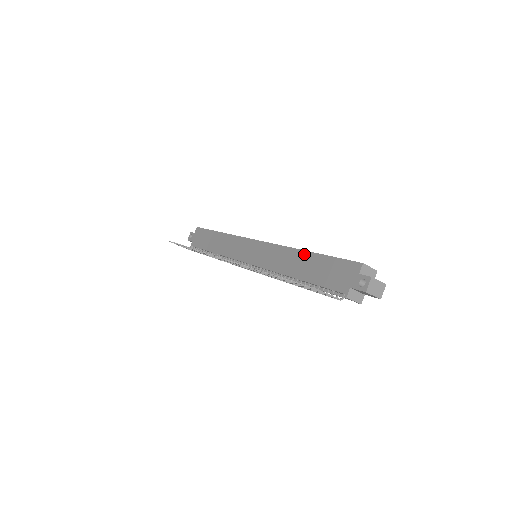
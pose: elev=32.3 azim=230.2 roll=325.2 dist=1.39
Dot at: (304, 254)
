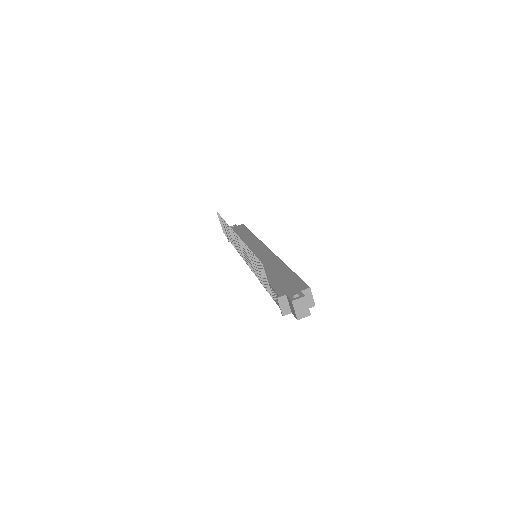
Dot at: (284, 266)
